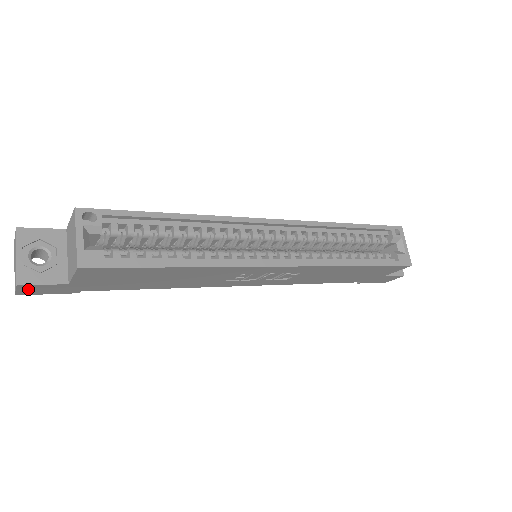
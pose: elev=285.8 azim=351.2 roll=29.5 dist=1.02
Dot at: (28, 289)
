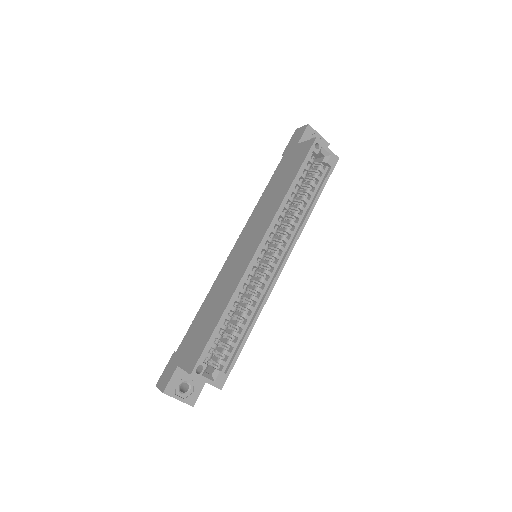
Dot at: occluded
